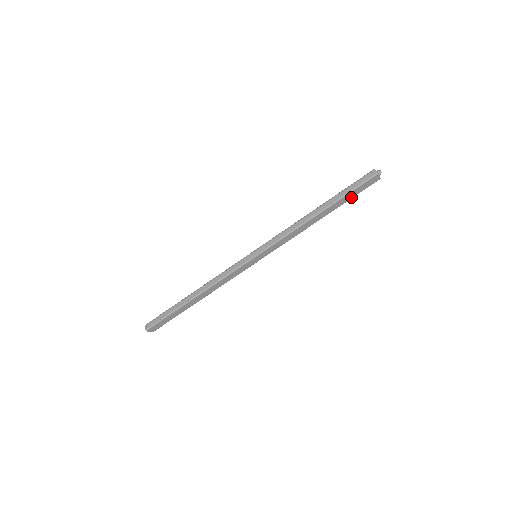
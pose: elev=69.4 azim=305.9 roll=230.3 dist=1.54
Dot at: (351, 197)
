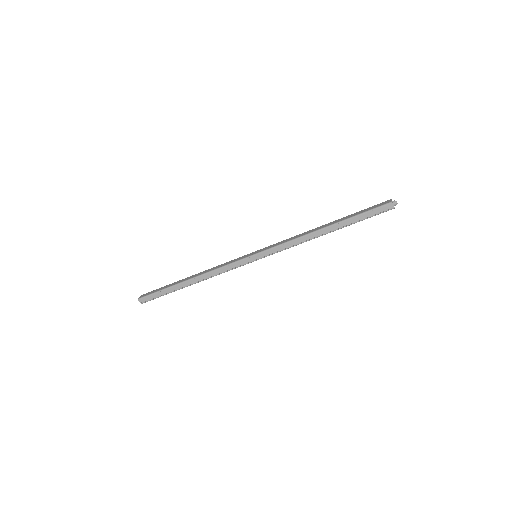
Dot at: occluded
